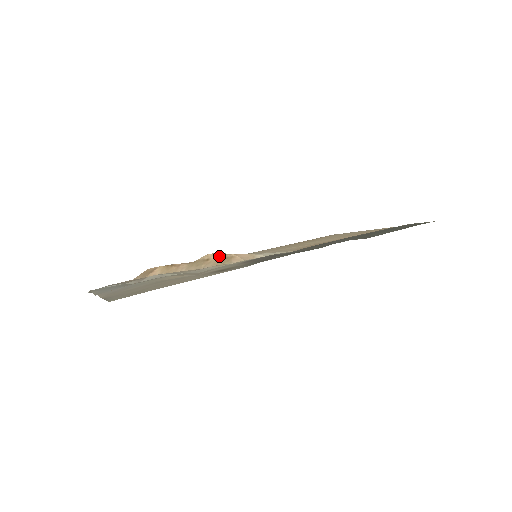
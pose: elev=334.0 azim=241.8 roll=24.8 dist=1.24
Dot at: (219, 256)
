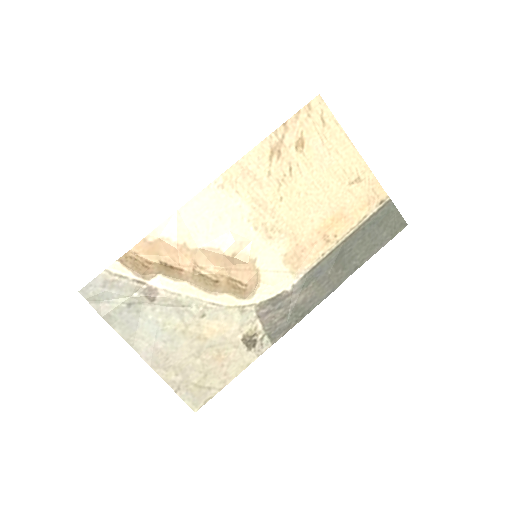
Dot at: (229, 280)
